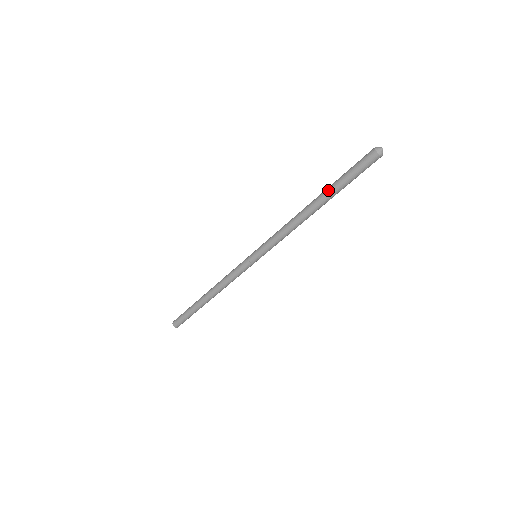
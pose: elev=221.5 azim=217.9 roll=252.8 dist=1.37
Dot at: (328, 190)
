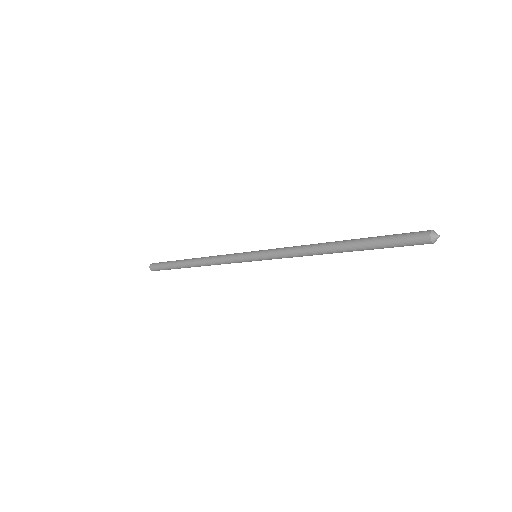
Dot at: (359, 241)
